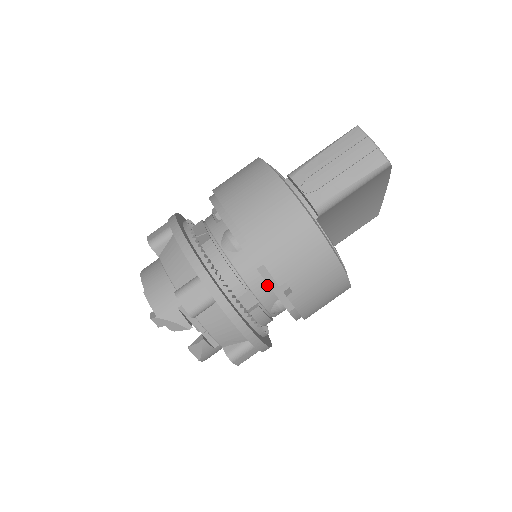
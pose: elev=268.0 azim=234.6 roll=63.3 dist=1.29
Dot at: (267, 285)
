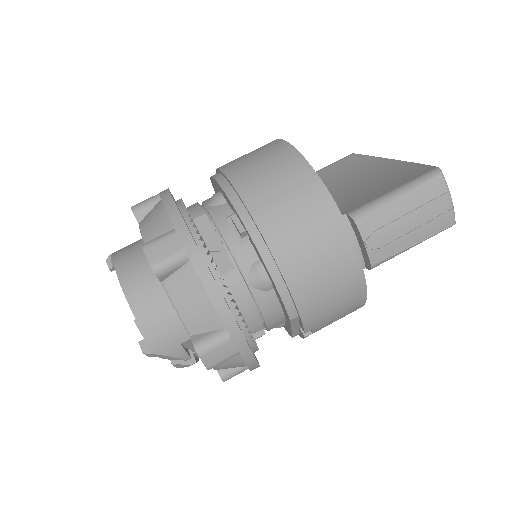
Dot at: (283, 319)
